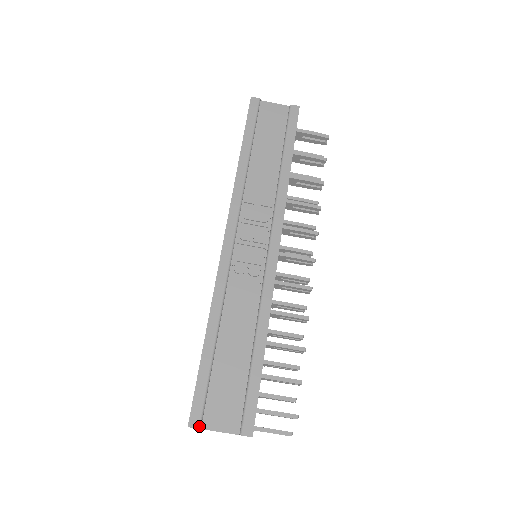
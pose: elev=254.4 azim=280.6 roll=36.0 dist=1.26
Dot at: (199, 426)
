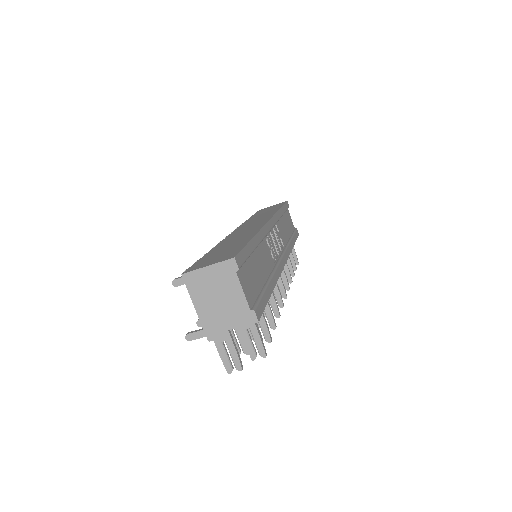
Dot at: (239, 268)
